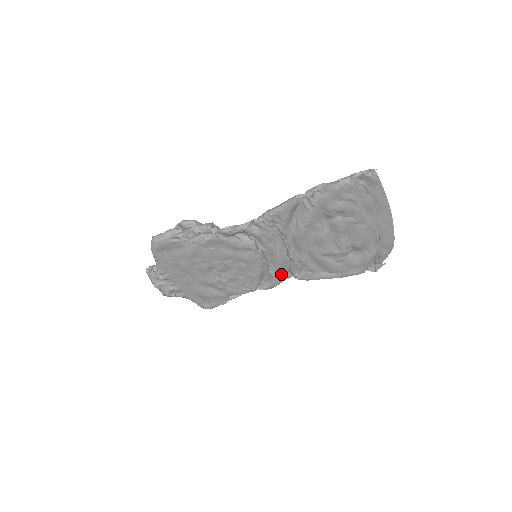
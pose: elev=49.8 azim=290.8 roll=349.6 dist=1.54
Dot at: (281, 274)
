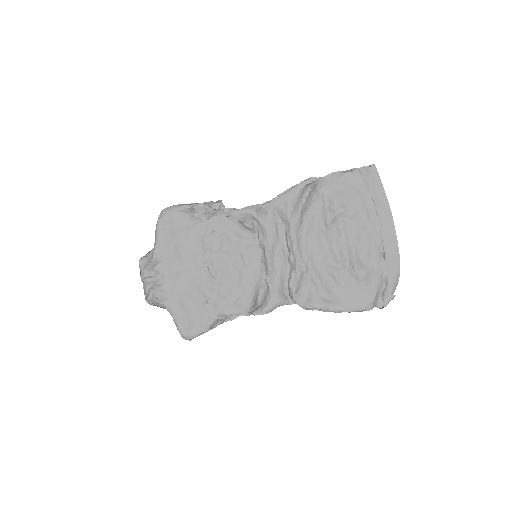
Dot at: (279, 290)
